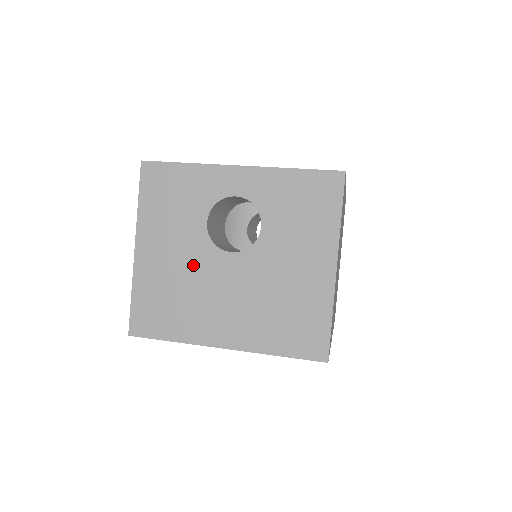
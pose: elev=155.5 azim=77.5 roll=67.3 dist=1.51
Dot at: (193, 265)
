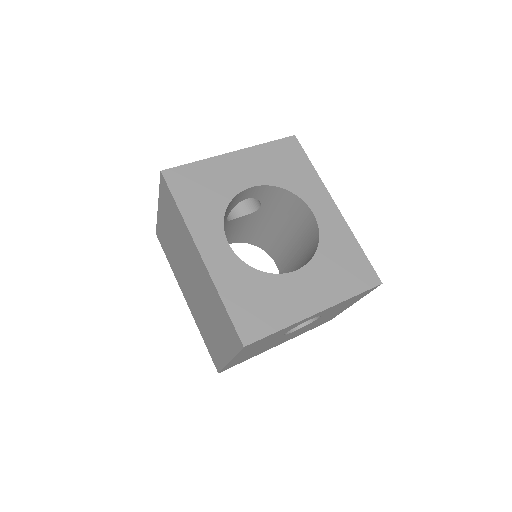
Dot at: (269, 344)
